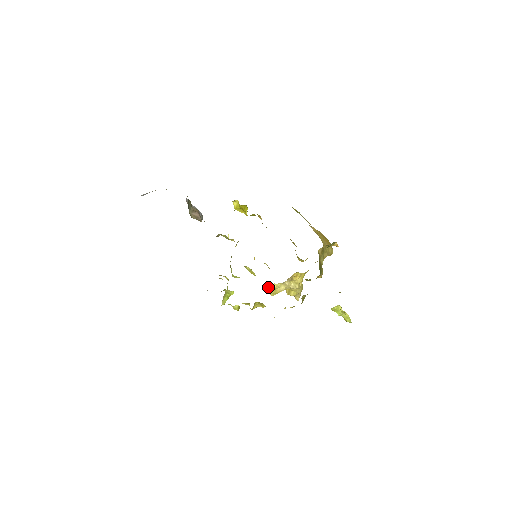
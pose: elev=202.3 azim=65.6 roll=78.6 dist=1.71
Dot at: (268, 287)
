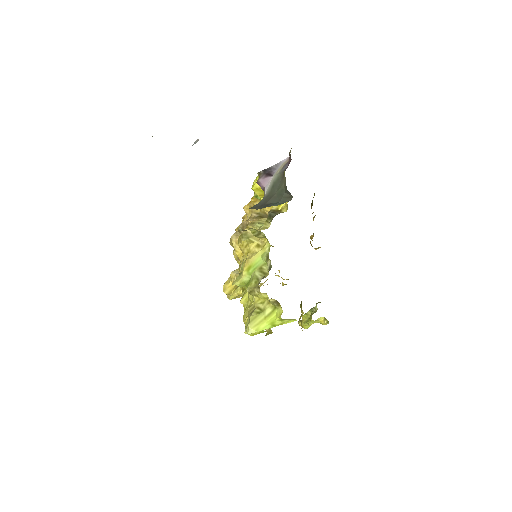
Dot at: occluded
